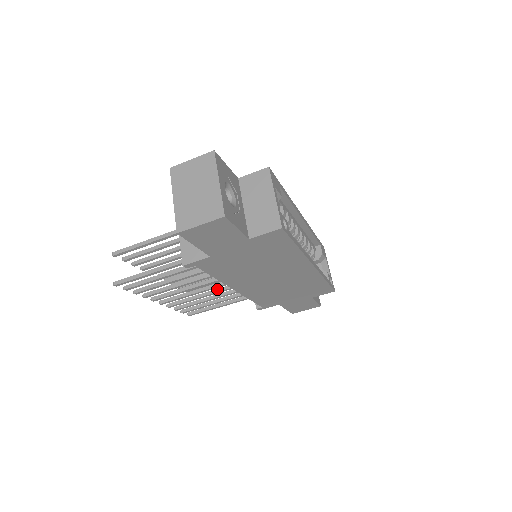
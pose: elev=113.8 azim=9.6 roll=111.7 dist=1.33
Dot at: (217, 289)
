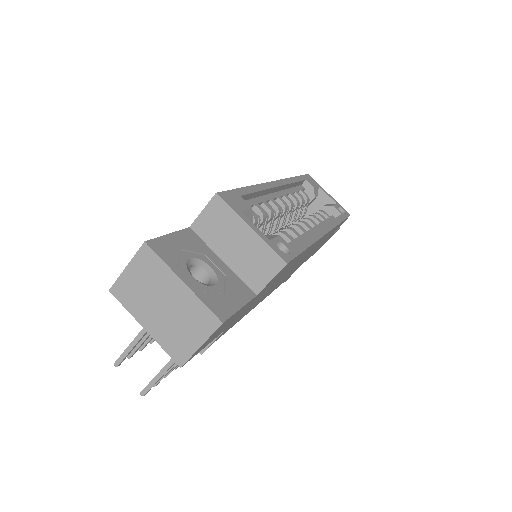
Dot at: occluded
